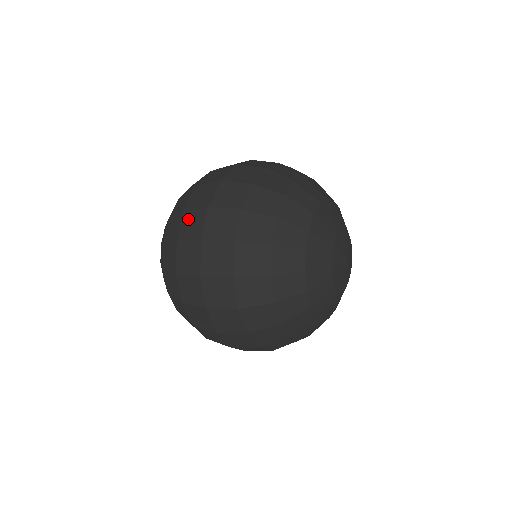
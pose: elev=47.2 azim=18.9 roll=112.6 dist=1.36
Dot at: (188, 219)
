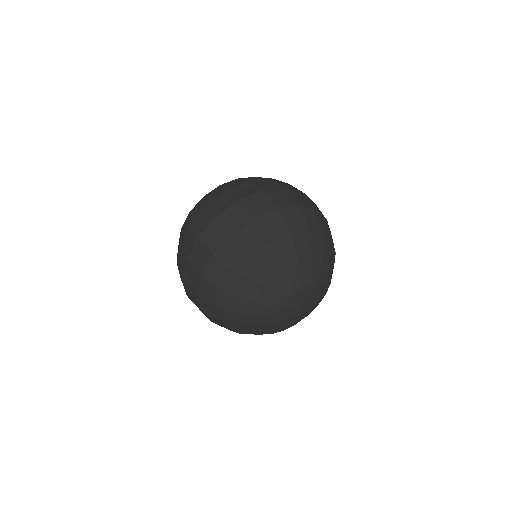
Dot at: (269, 181)
